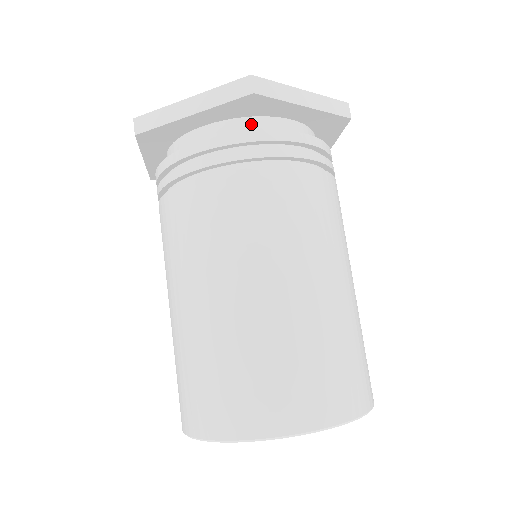
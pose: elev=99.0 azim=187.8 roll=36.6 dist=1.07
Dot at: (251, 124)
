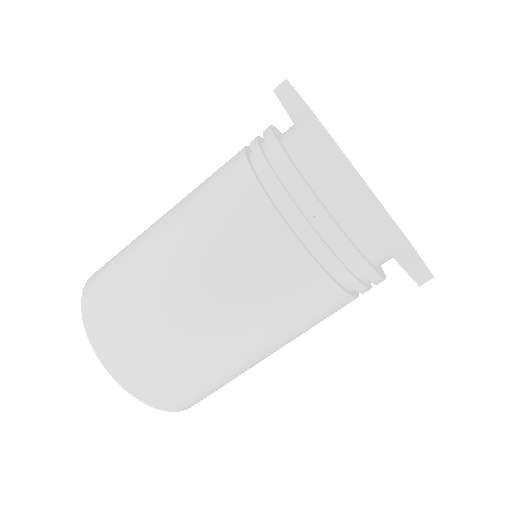
Dot at: (310, 159)
